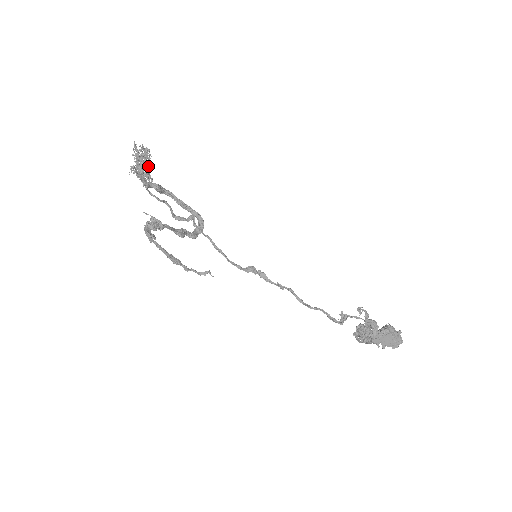
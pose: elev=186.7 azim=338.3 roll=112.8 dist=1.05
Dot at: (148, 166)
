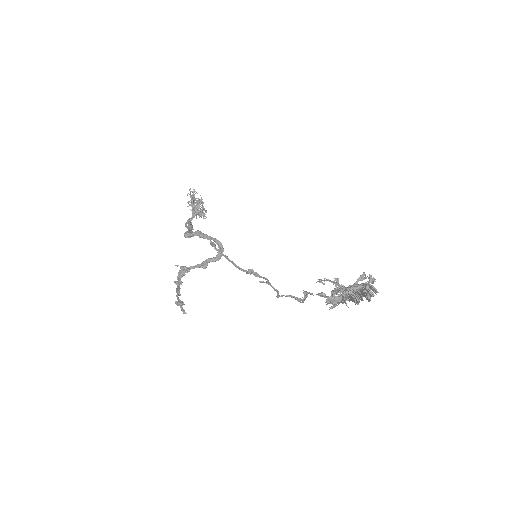
Dot at: (197, 206)
